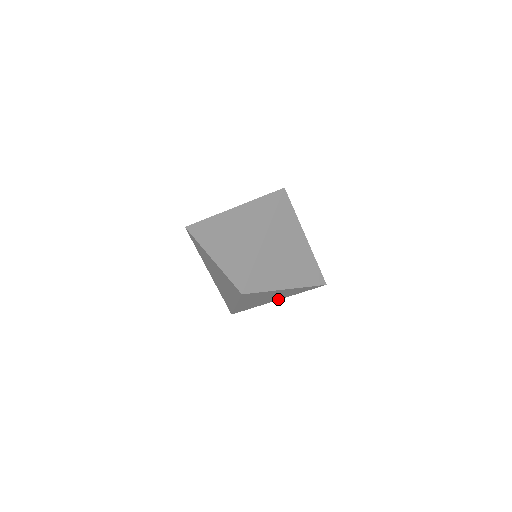
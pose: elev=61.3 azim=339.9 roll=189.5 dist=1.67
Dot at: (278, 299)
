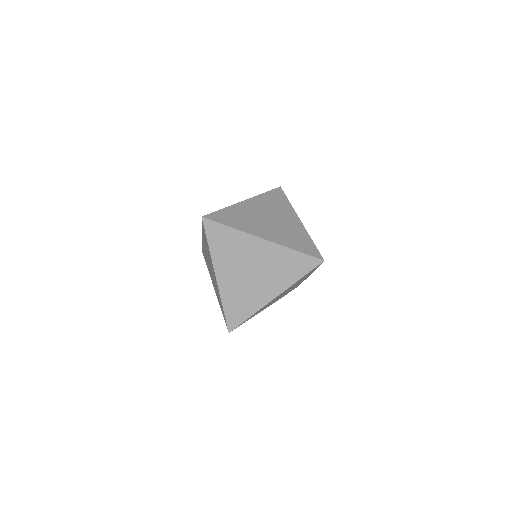
Dot at: occluded
